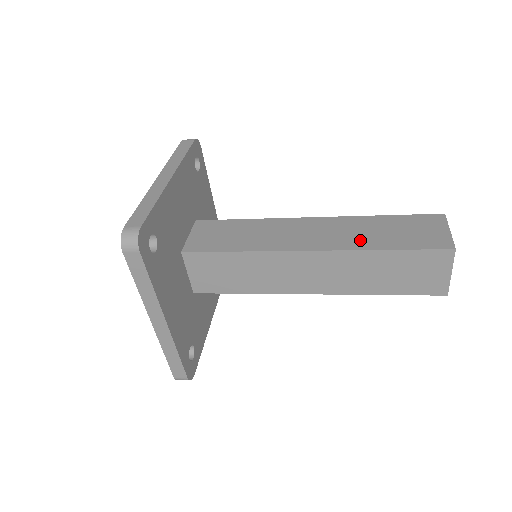
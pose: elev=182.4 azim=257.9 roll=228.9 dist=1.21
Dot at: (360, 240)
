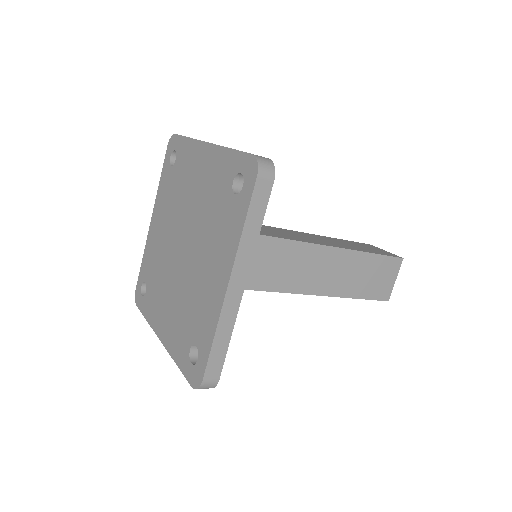
Dot at: (347, 246)
